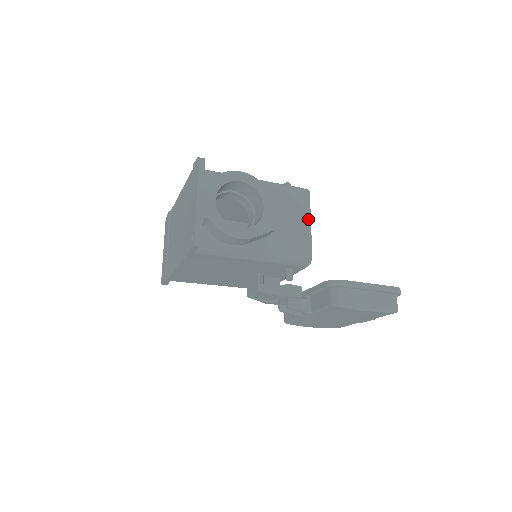
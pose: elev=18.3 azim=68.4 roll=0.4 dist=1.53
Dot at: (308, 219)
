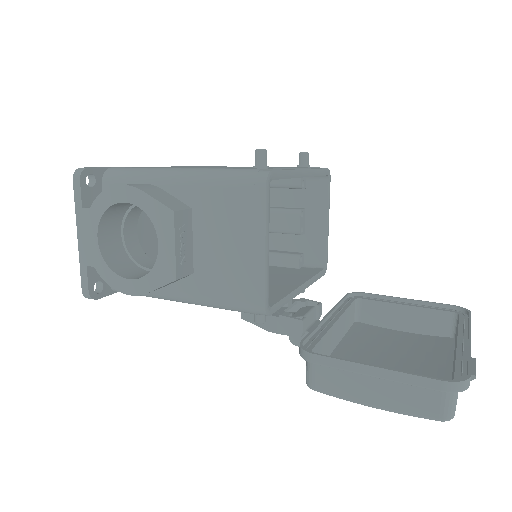
Dot at: (260, 239)
